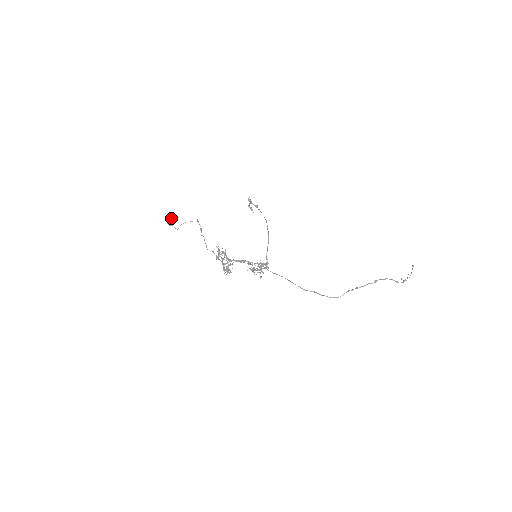
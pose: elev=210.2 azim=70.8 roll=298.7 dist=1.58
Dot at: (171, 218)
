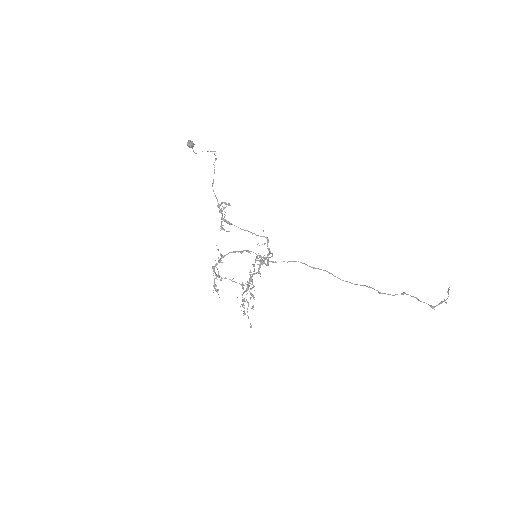
Dot at: (192, 142)
